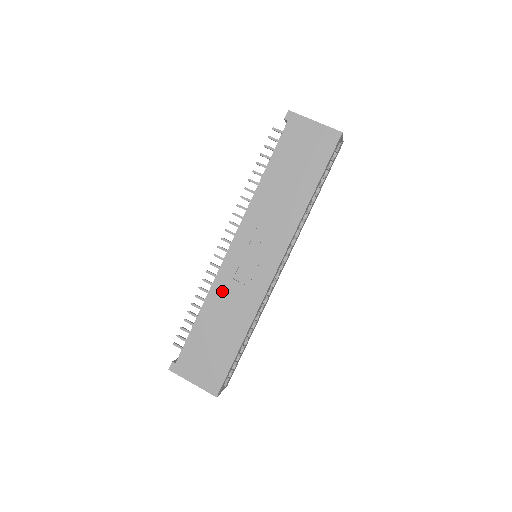
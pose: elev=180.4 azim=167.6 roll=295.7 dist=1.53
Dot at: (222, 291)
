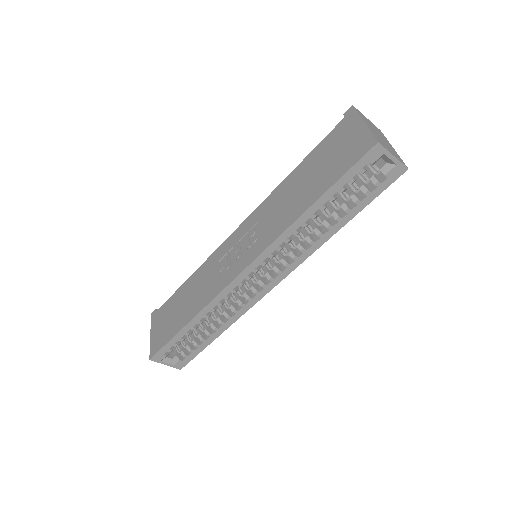
Dot at: (207, 268)
